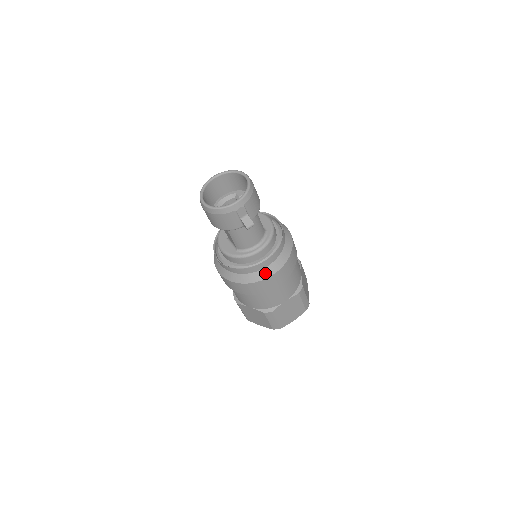
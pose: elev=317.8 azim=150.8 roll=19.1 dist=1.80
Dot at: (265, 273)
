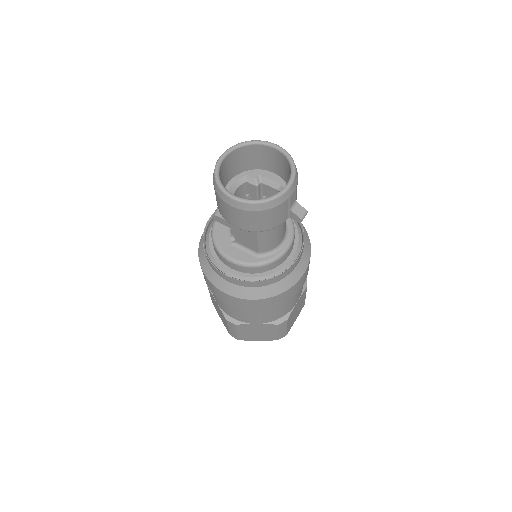
Dot at: (296, 275)
